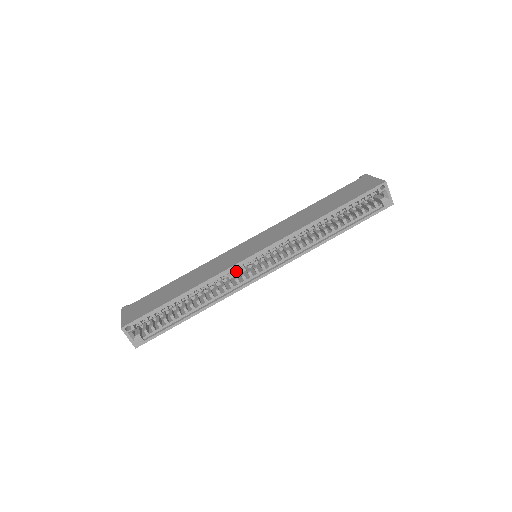
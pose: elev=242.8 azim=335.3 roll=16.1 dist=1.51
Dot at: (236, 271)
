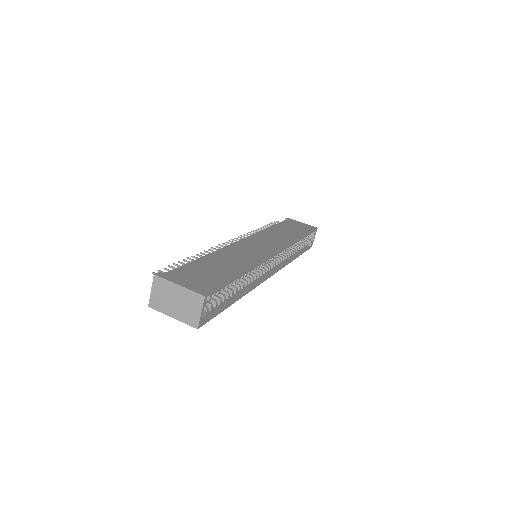
Dot at: occluded
